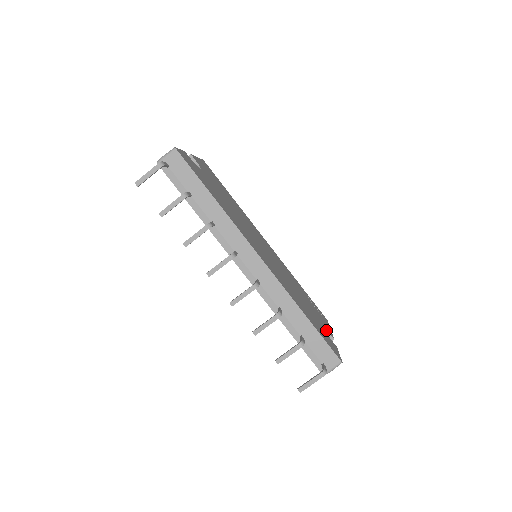
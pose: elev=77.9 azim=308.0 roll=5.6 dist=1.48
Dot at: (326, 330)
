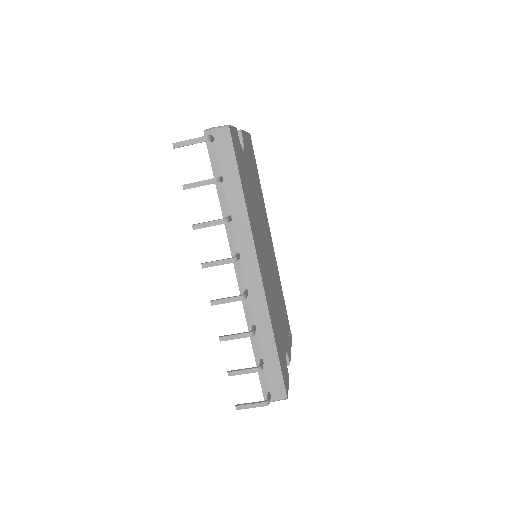
Dot at: (287, 354)
